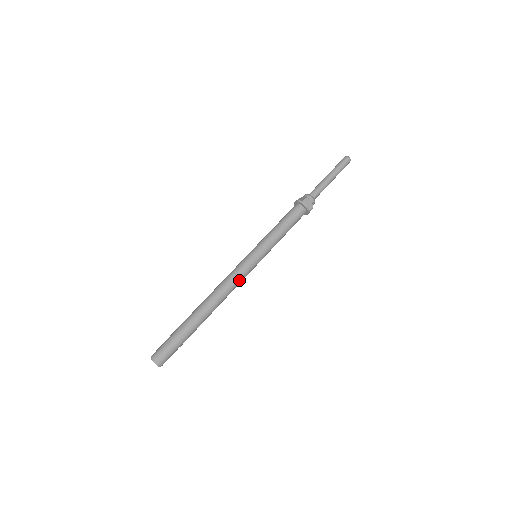
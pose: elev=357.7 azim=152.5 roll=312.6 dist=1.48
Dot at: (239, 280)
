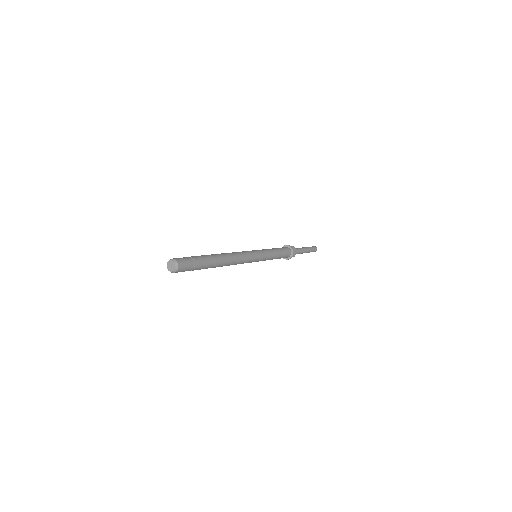
Dot at: (245, 259)
